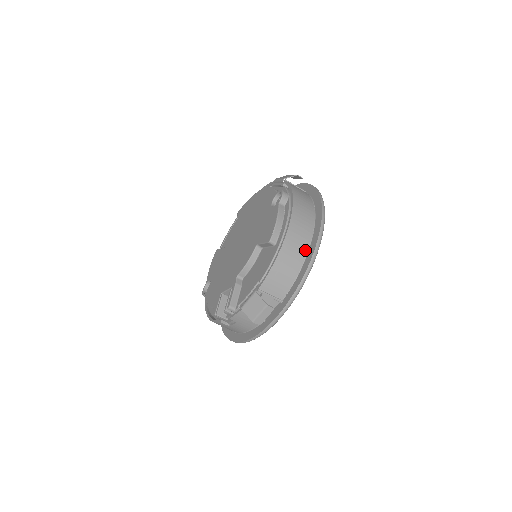
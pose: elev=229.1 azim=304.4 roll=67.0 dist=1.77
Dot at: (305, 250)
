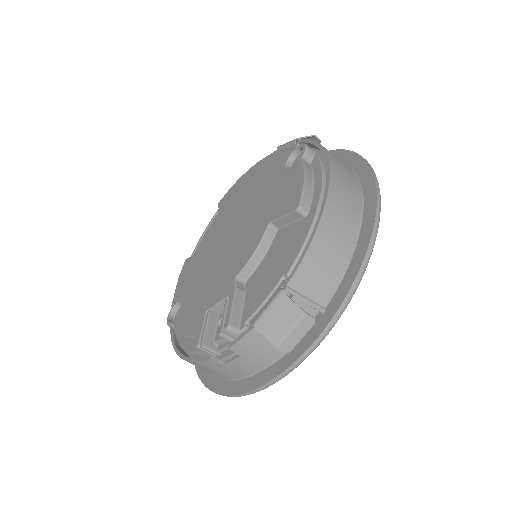
Dot at: (356, 223)
